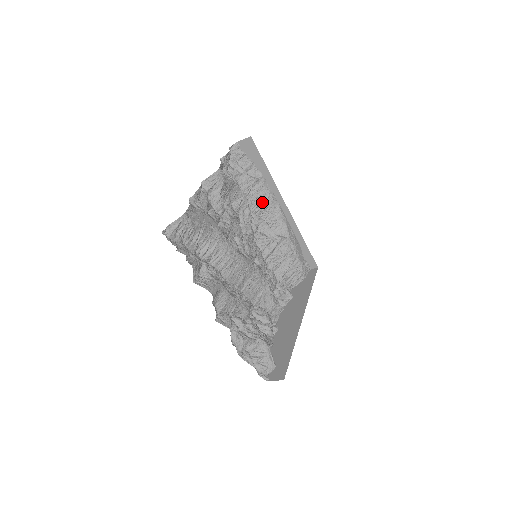
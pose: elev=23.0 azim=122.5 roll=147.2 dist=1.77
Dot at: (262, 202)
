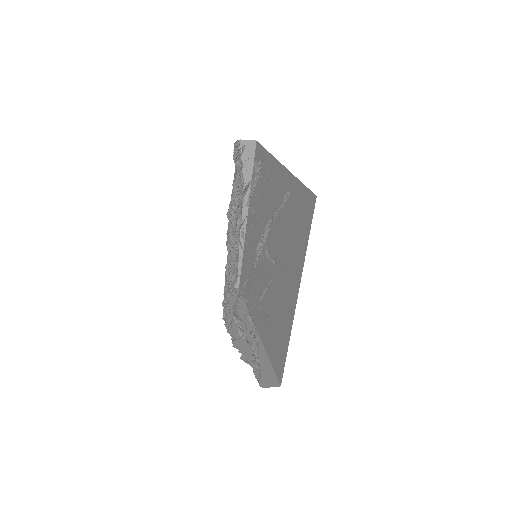
Dot at: occluded
